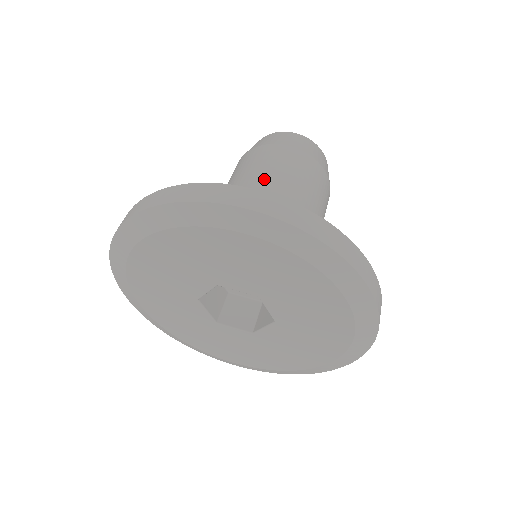
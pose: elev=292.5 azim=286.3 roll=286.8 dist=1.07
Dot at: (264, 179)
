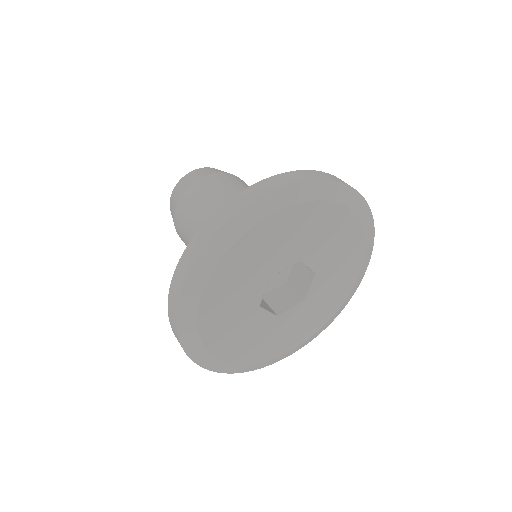
Dot at: (218, 202)
